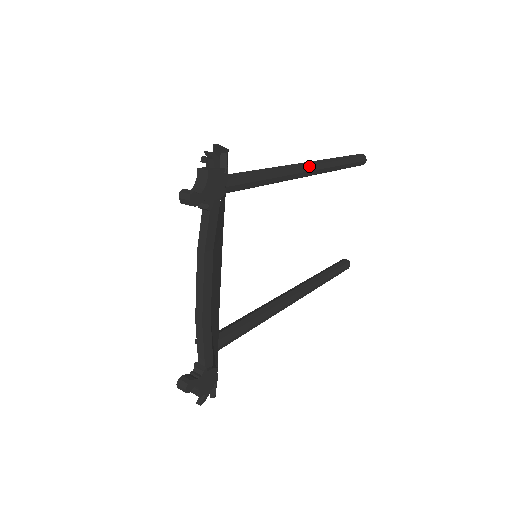
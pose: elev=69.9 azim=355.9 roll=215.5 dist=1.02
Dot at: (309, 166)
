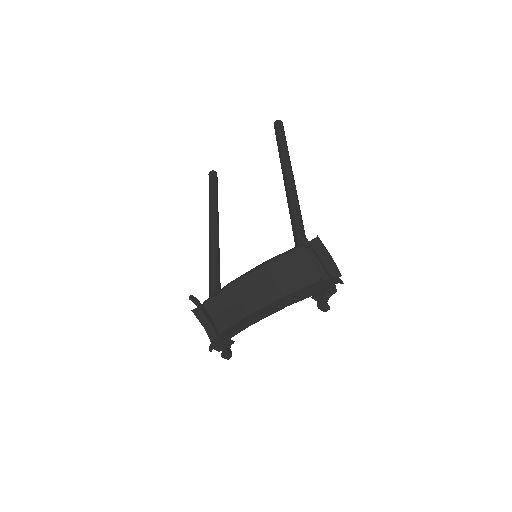
Dot at: (295, 185)
